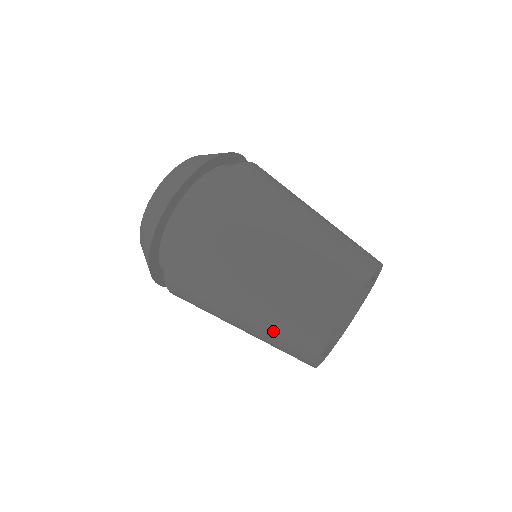
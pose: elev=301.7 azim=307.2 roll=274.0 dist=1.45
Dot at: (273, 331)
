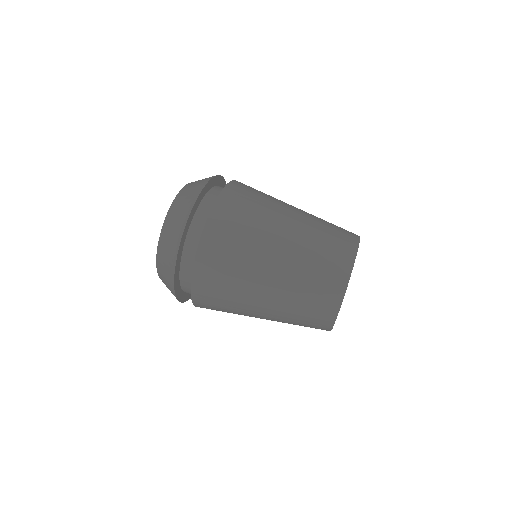
Dot at: (296, 306)
